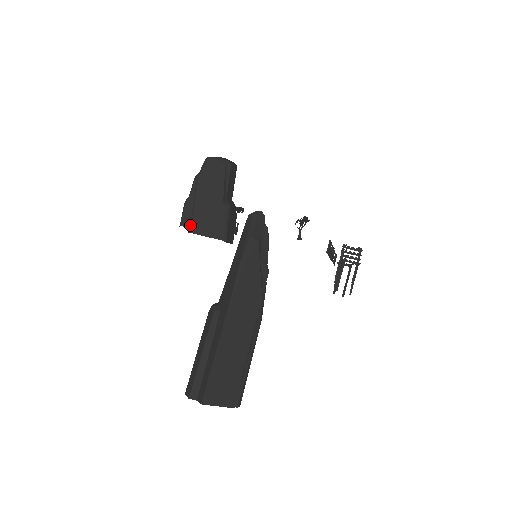
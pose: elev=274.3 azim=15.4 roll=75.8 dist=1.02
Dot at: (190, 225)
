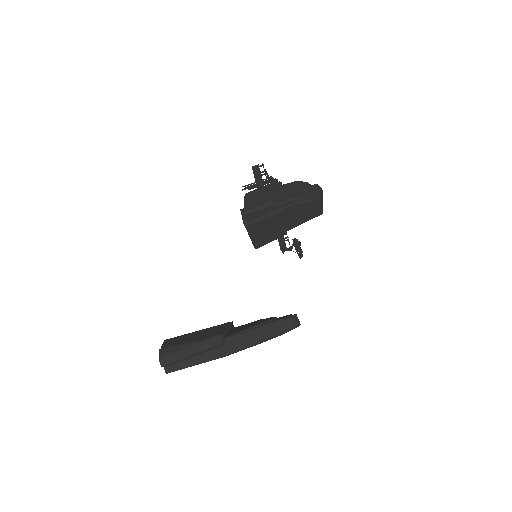
Dot at: (251, 222)
